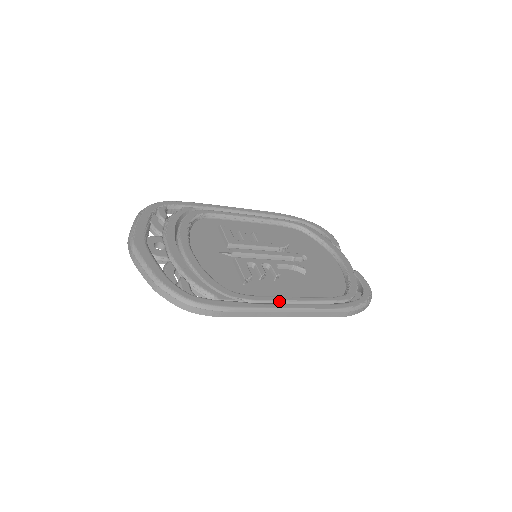
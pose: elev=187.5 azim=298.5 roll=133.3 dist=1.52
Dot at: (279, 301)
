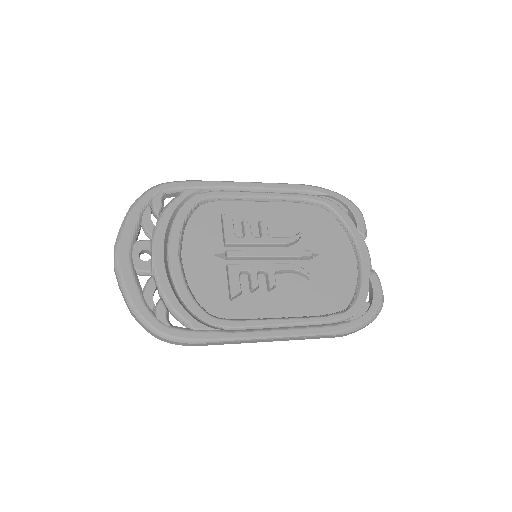
Dot at: (263, 326)
